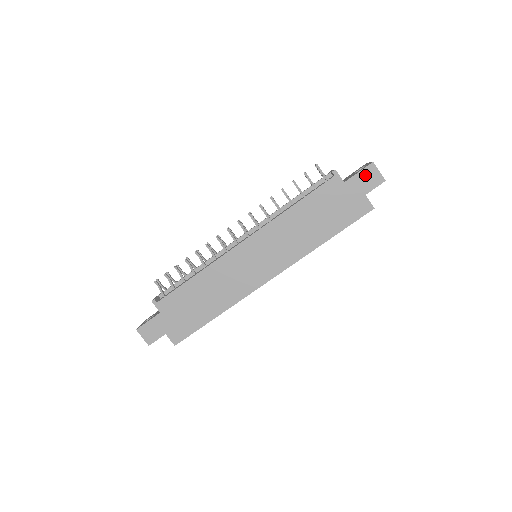
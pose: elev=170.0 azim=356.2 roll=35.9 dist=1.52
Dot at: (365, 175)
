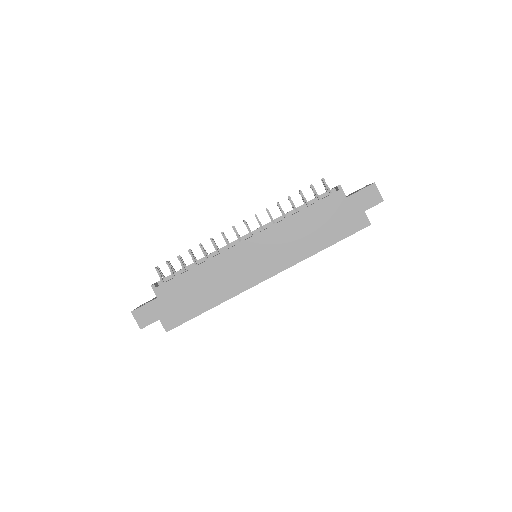
Dot at: (366, 193)
